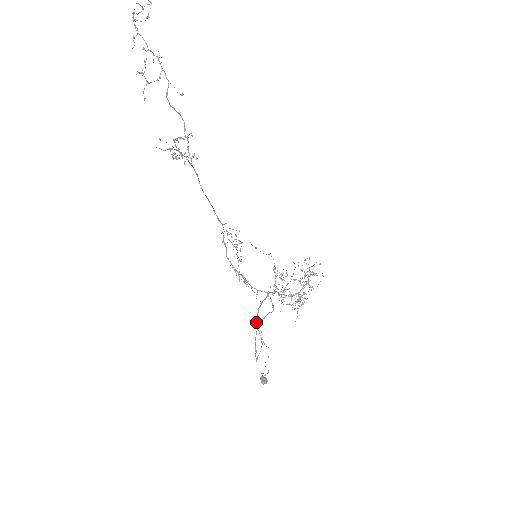
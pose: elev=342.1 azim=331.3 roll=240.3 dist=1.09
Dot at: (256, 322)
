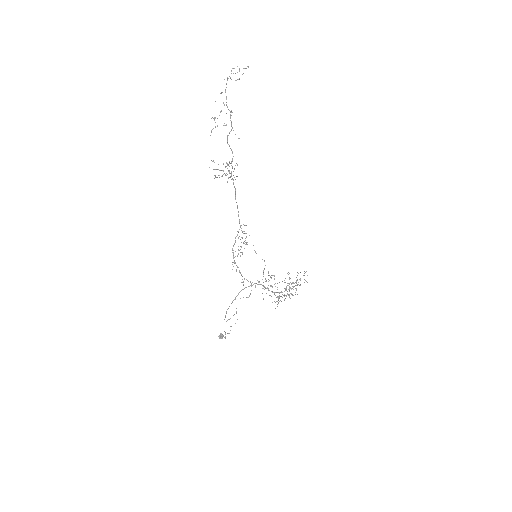
Dot at: (235, 298)
